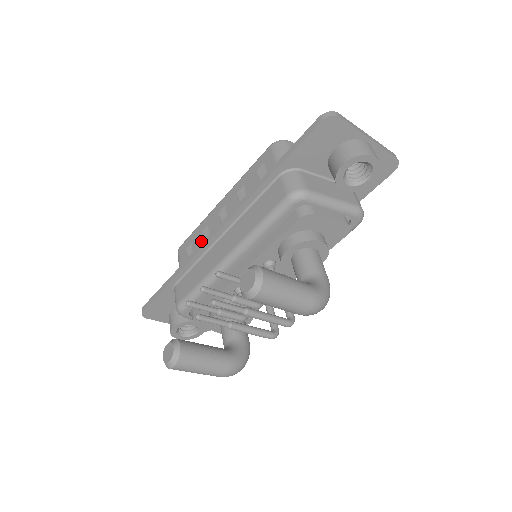
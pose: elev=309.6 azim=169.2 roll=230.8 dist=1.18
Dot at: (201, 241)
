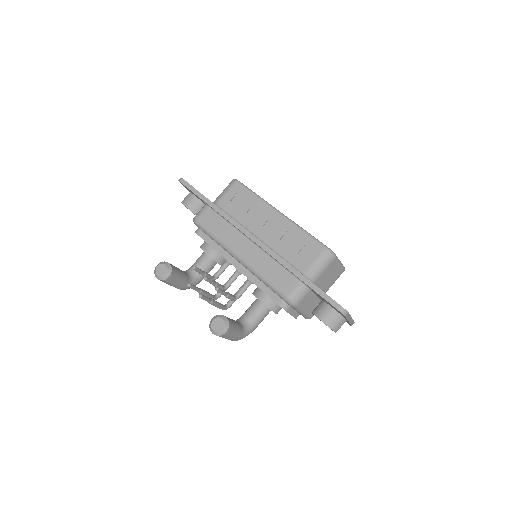
Dot at: (246, 210)
